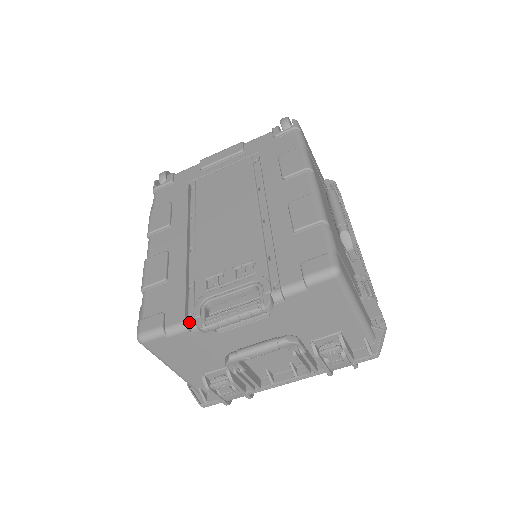
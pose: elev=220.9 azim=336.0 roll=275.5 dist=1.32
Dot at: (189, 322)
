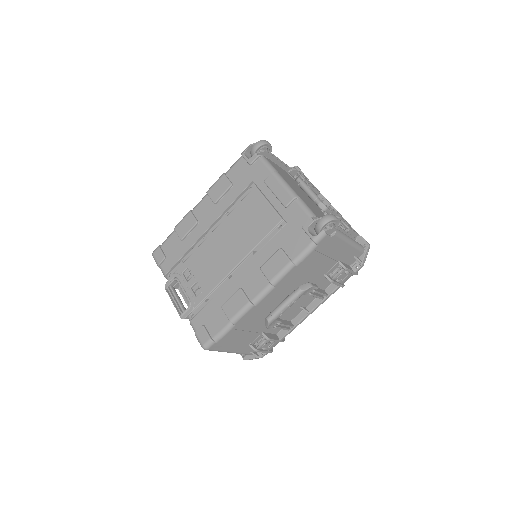
Dot at: (167, 277)
